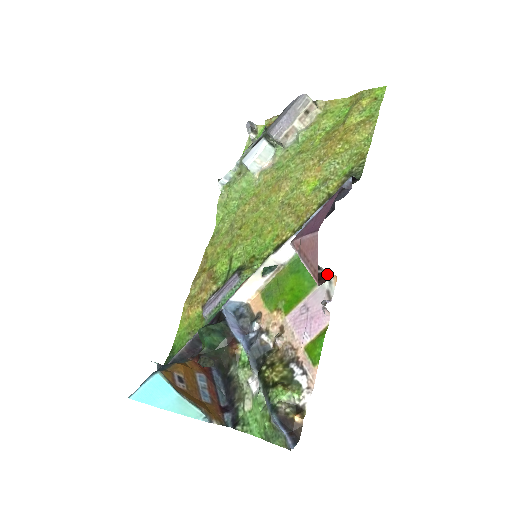
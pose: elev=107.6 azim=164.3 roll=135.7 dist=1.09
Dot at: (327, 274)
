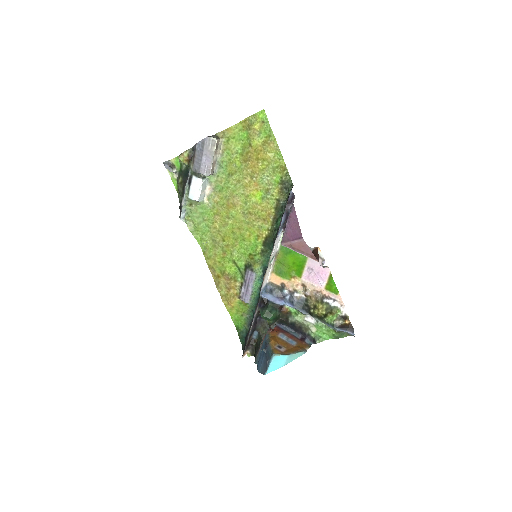
Dot at: (315, 251)
